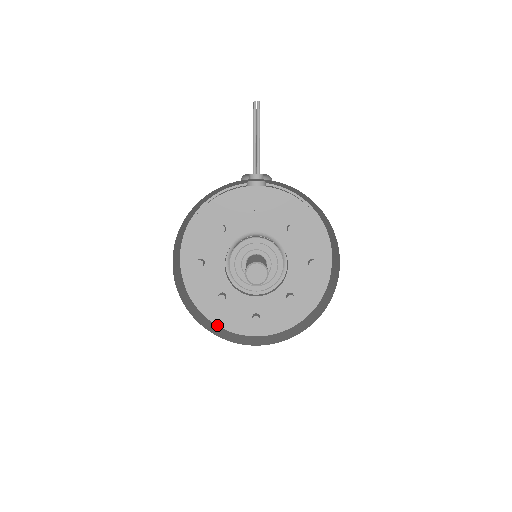
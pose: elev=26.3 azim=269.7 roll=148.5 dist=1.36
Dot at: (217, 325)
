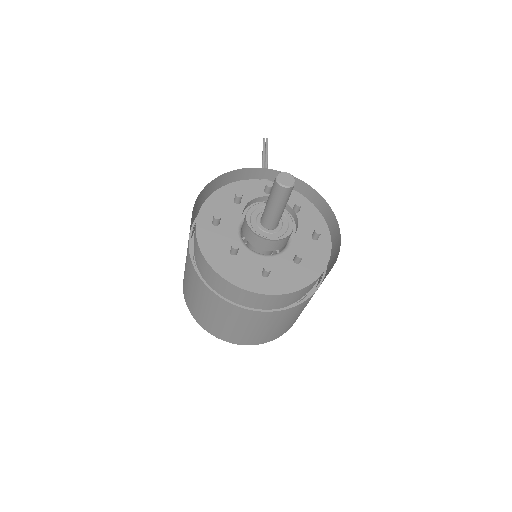
Dot at: (225, 279)
